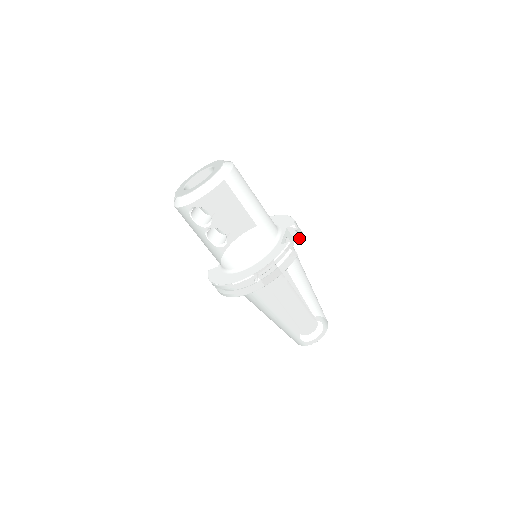
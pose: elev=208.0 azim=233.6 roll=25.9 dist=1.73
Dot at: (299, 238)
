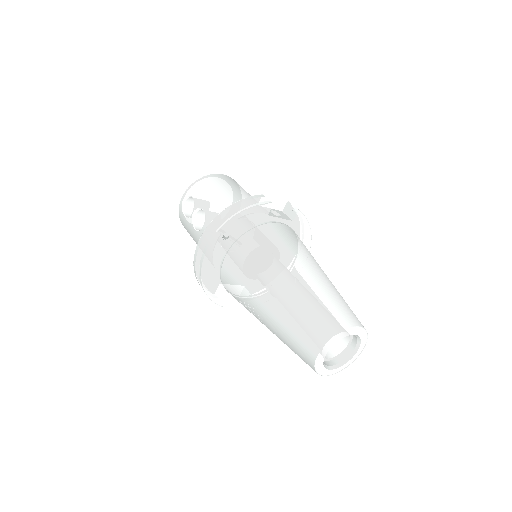
Dot at: (296, 215)
